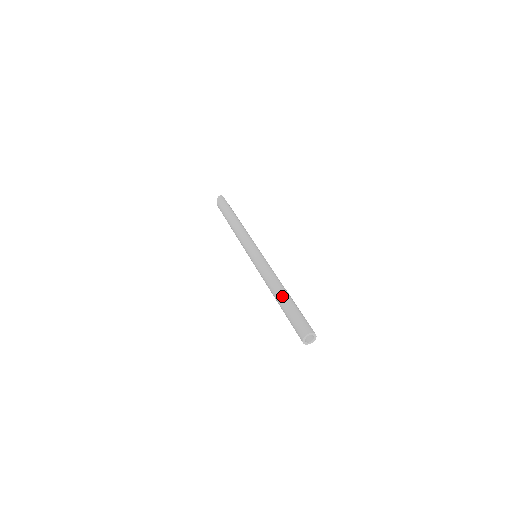
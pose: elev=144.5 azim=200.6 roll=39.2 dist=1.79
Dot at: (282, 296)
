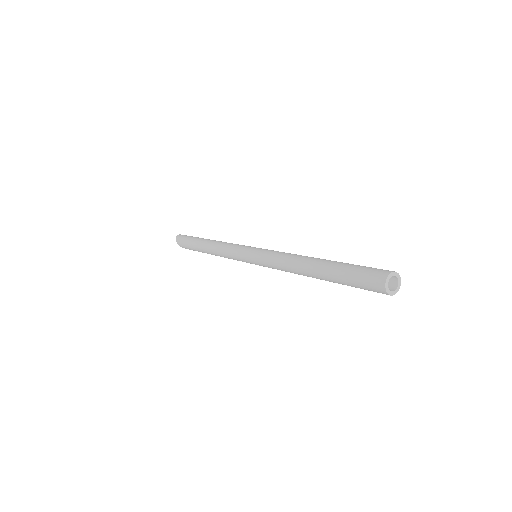
Dot at: (317, 268)
